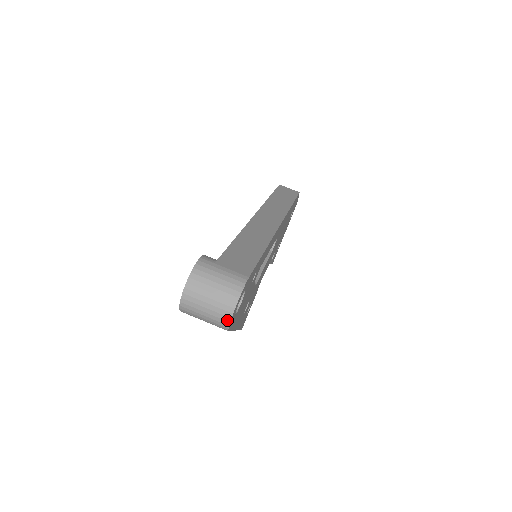
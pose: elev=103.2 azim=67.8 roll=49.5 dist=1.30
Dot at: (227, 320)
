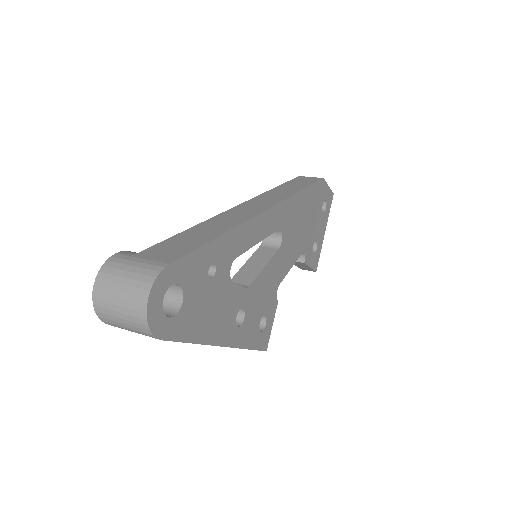
Dot at: (144, 323)
